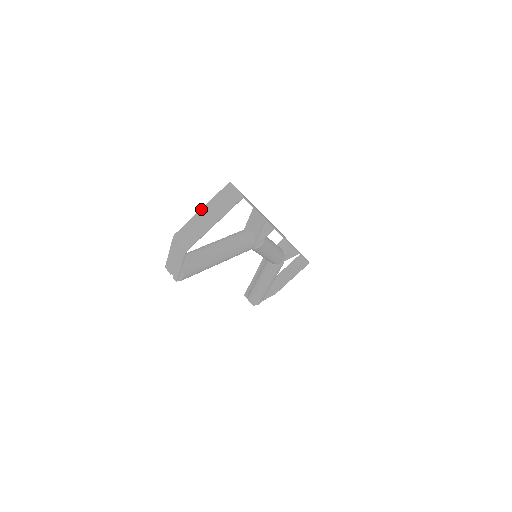
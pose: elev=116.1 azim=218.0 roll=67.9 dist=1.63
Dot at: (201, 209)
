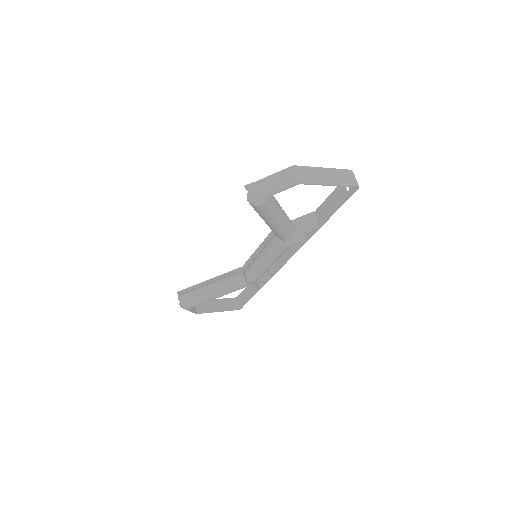
Dot at: occluded
